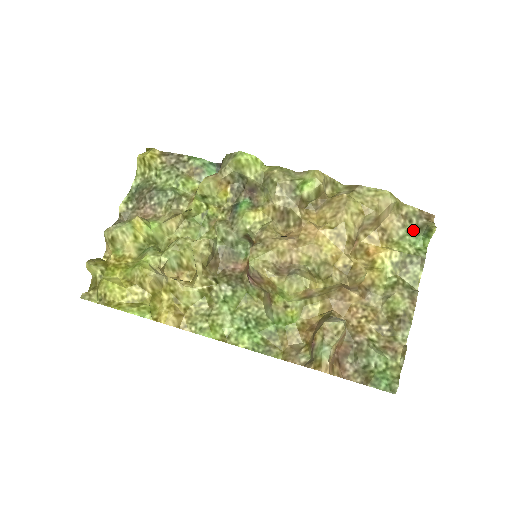
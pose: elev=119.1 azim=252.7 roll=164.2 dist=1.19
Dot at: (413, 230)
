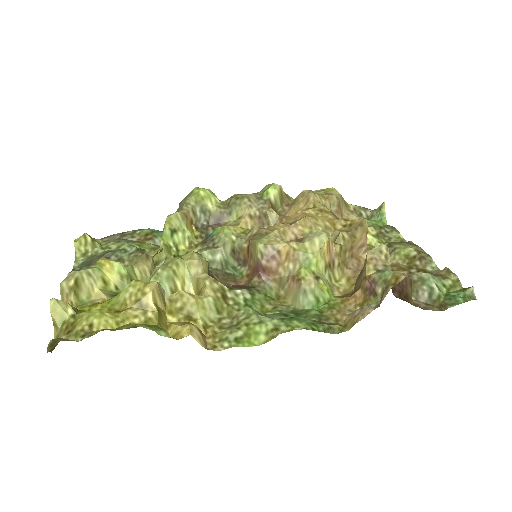
Dot at: occluded
